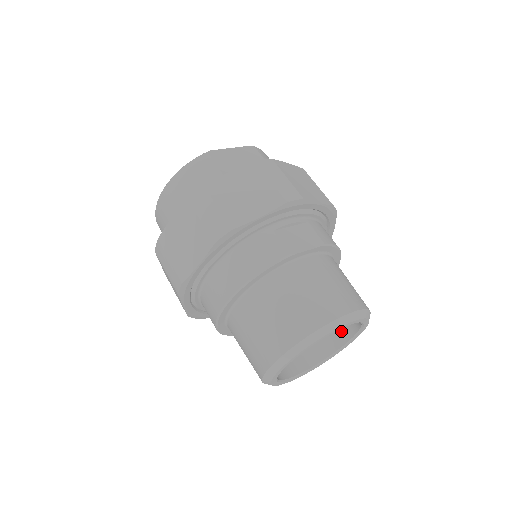
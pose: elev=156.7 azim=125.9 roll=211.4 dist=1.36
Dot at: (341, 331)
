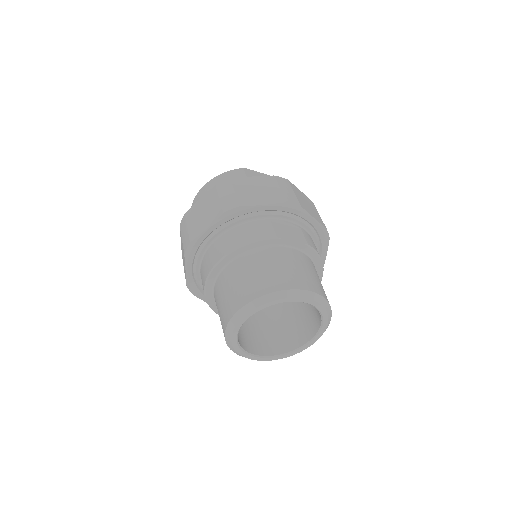
Dot at: (306, 332)
